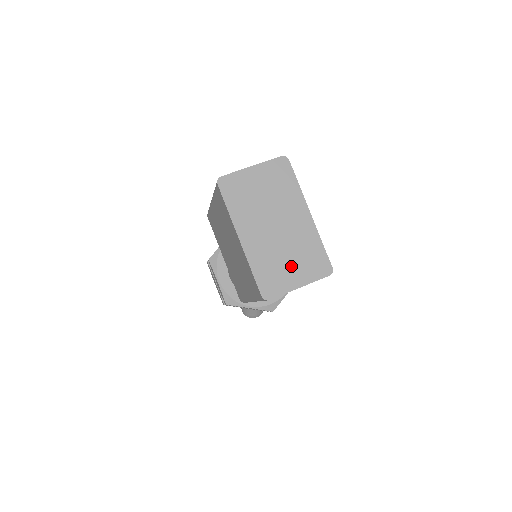
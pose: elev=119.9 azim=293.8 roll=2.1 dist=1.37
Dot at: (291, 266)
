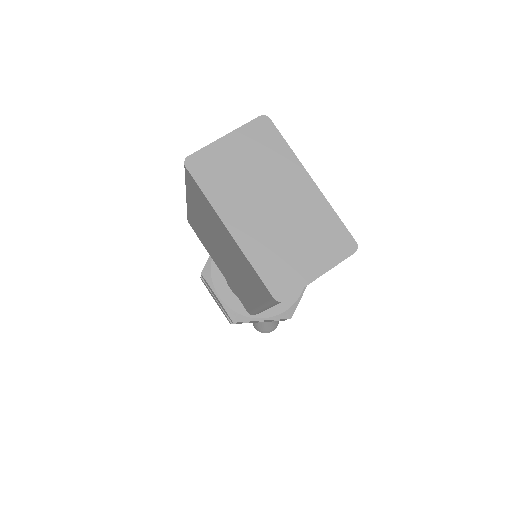
Dot at: (303, 251)
